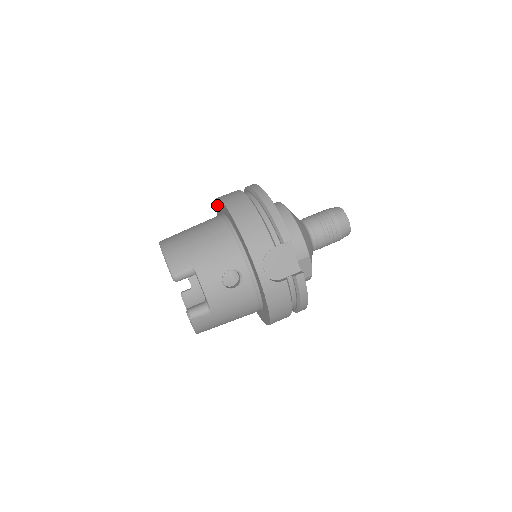
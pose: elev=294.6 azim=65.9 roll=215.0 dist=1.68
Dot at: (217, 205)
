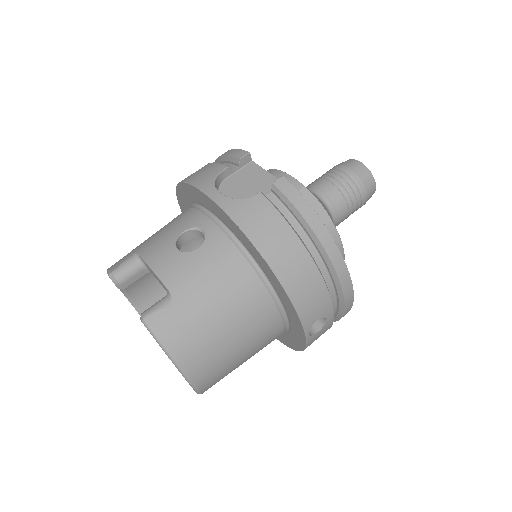
Dot at: occluded
